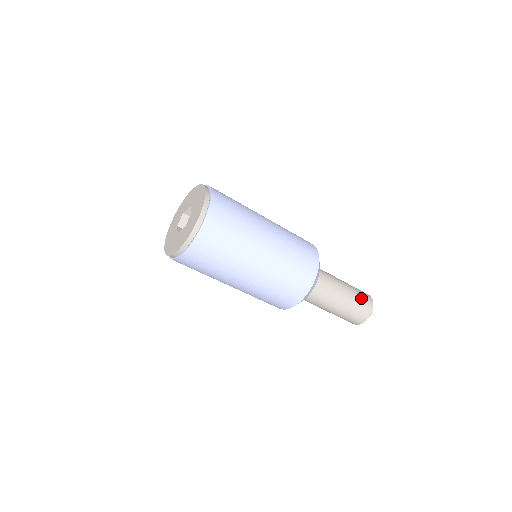
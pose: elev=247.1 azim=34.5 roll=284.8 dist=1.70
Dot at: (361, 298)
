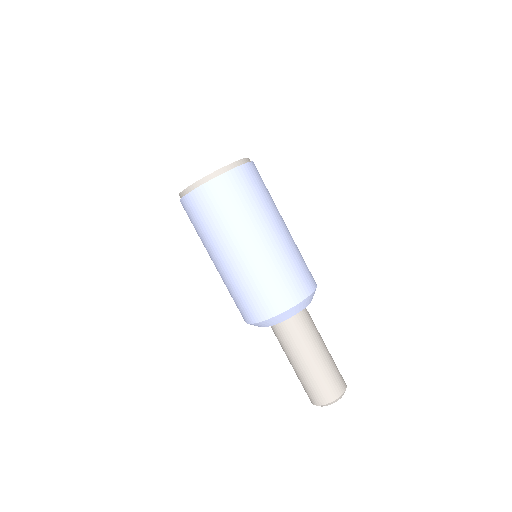
Dot at: (331, 378)
